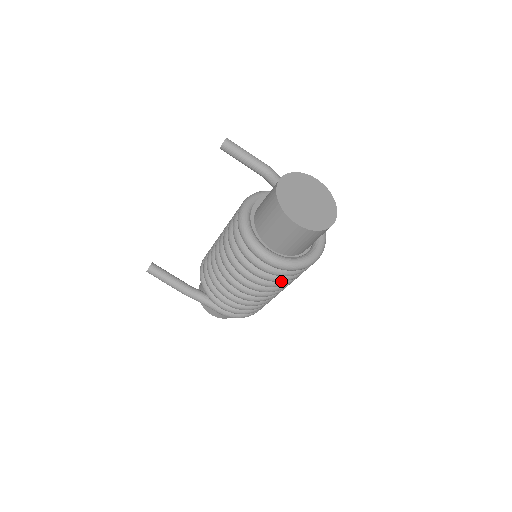
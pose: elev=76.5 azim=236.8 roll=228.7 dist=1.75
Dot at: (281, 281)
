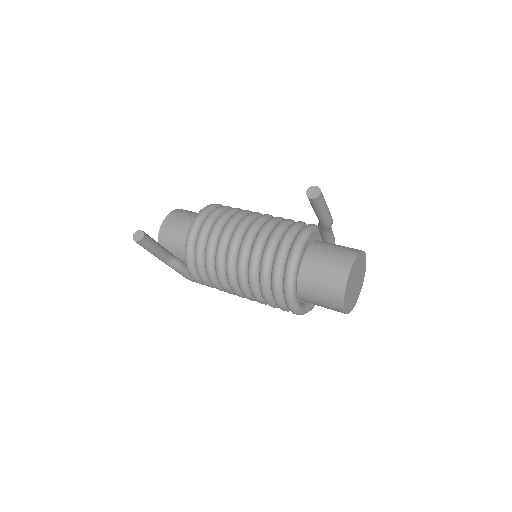
Dot at: occluded
